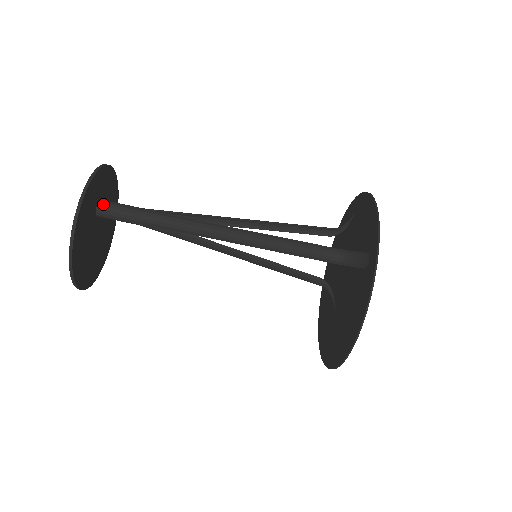
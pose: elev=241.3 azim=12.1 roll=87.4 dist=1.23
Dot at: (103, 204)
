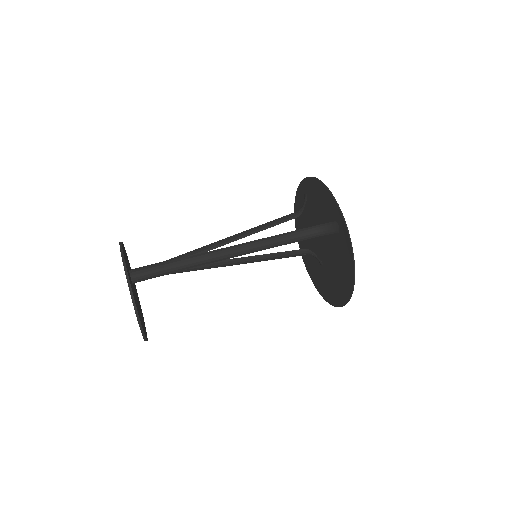
Dot at: (134, 273)
